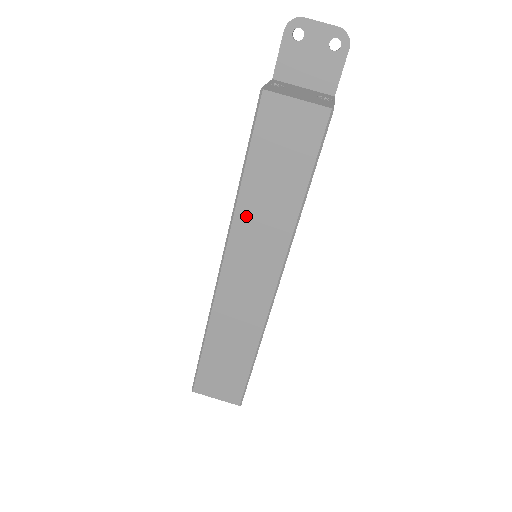
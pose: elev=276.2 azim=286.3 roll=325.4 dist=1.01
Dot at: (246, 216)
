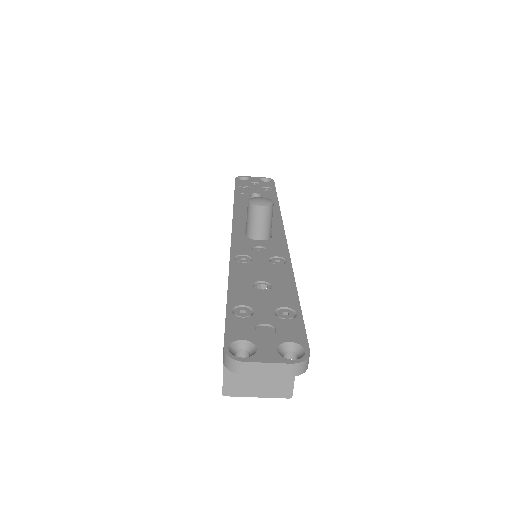
Dot at: occluded
